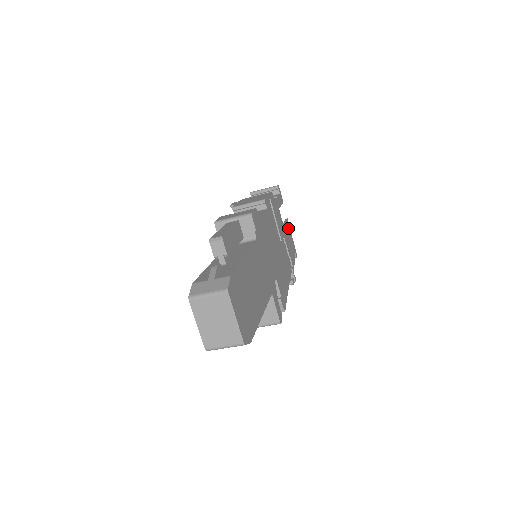
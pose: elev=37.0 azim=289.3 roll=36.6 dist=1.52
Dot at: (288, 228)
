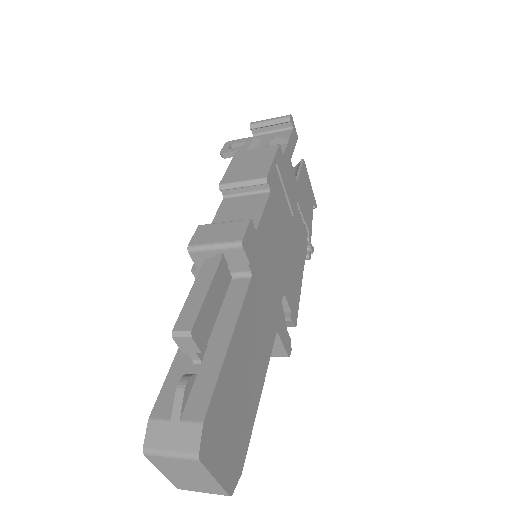
Dot at: (304, 175)
